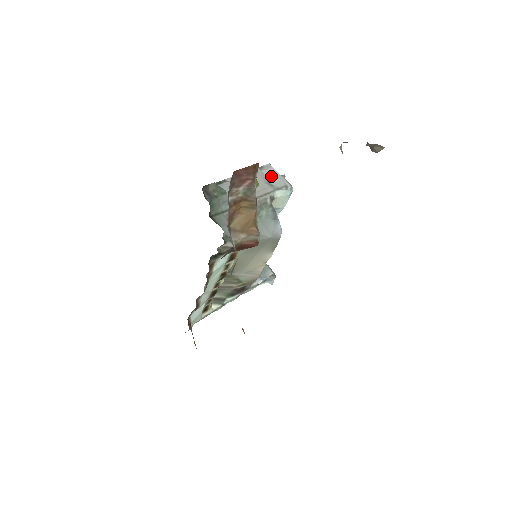
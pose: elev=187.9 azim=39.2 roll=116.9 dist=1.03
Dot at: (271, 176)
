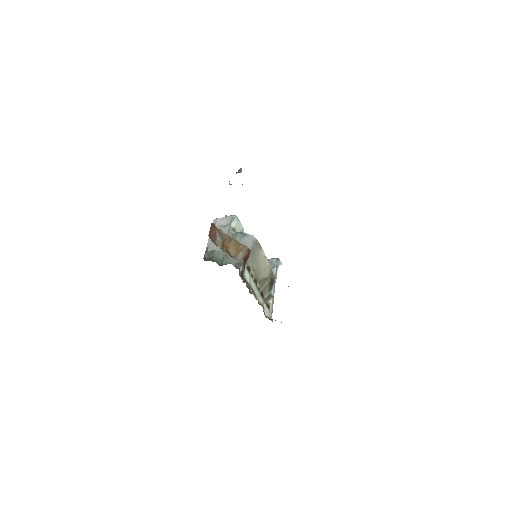
Dot at: (221, 222)
